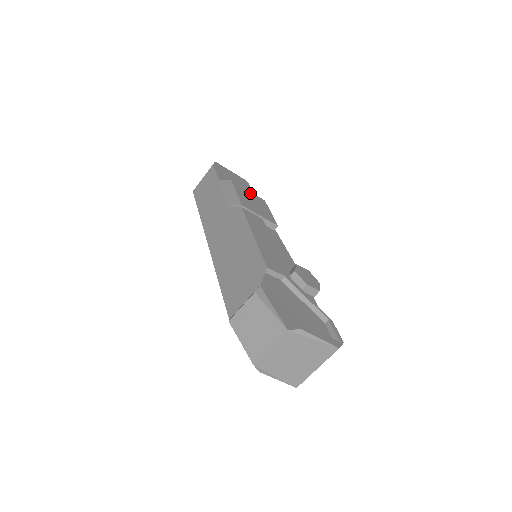
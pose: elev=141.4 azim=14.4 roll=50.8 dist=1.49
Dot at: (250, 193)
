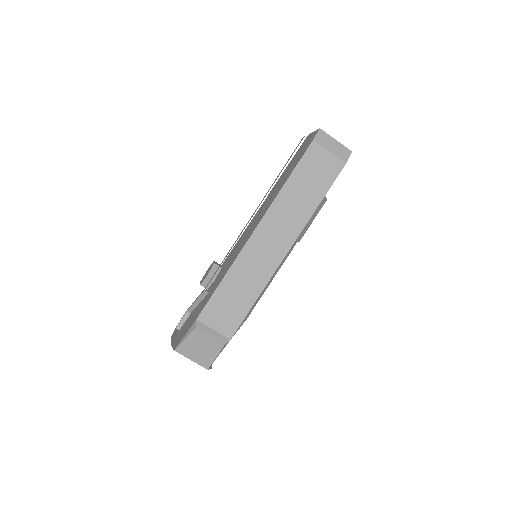
Dot at: occluded
